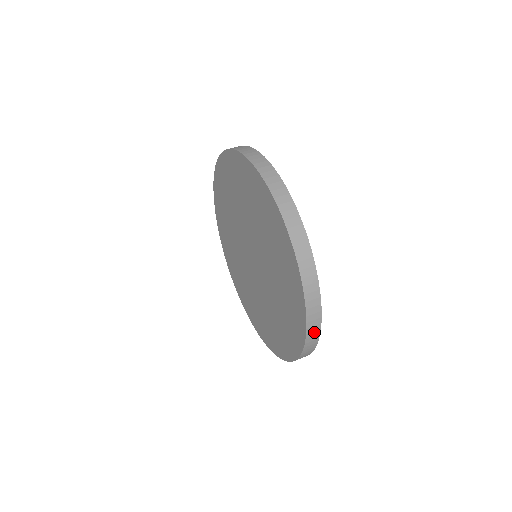
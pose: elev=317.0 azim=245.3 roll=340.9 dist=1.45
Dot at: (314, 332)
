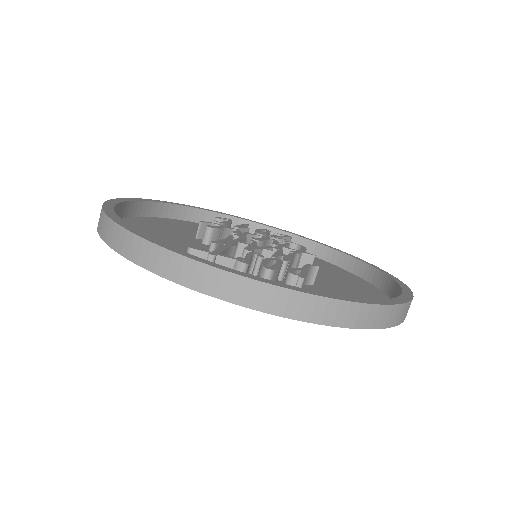
Dot at: occluded
